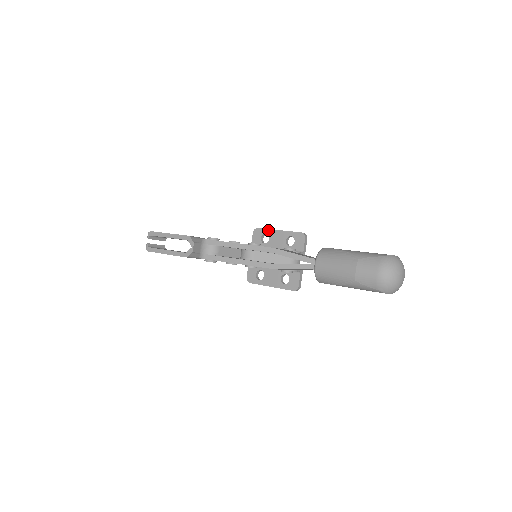
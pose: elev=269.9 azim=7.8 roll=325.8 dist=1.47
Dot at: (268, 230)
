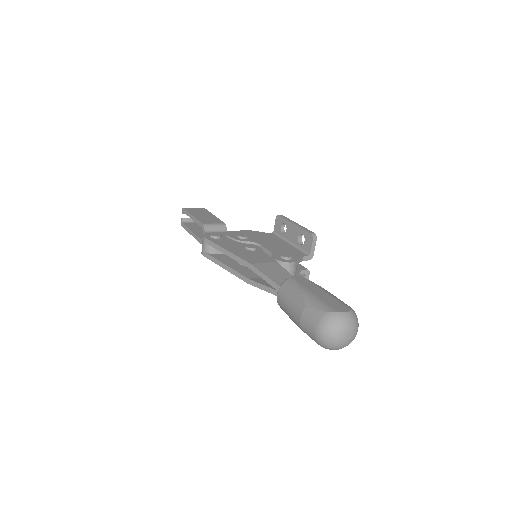
Dot at: (286, 221)
